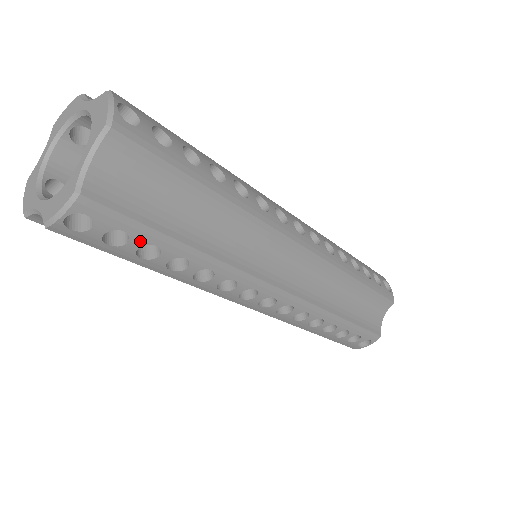
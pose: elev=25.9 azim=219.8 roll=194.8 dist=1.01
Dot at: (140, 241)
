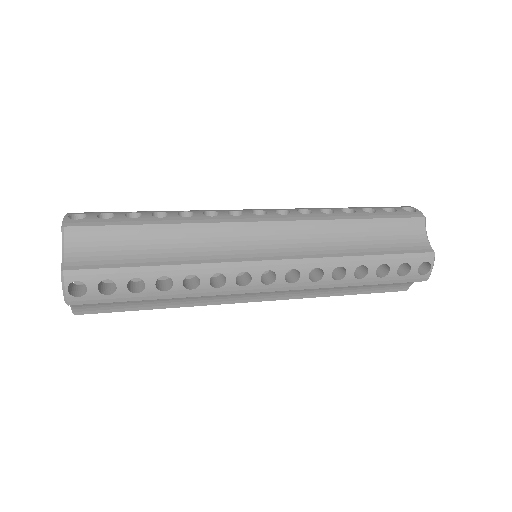
Dot at: occluded
